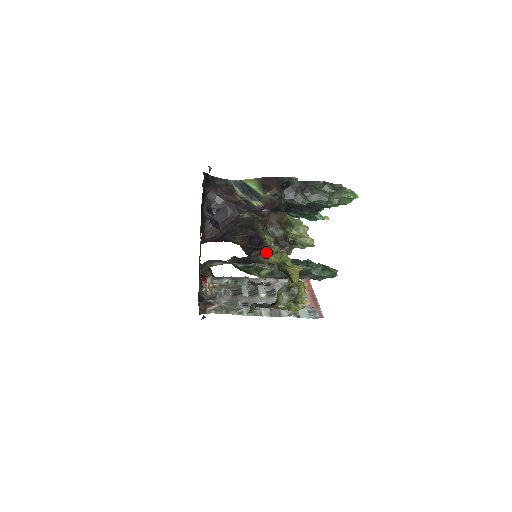
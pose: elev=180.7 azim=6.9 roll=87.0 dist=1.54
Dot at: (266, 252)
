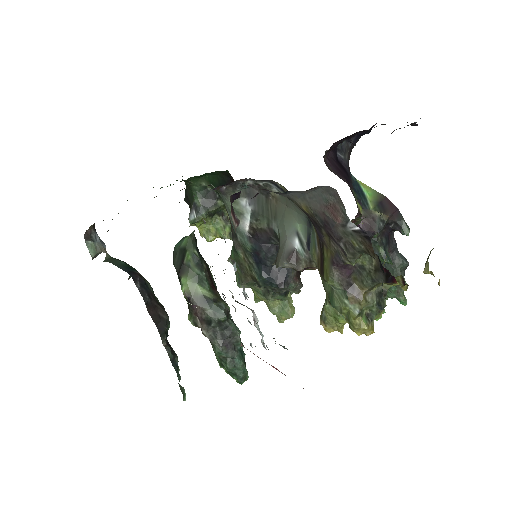
Dot at: occluded
